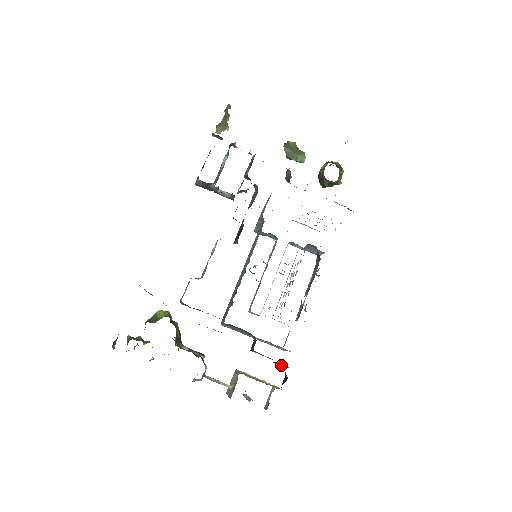
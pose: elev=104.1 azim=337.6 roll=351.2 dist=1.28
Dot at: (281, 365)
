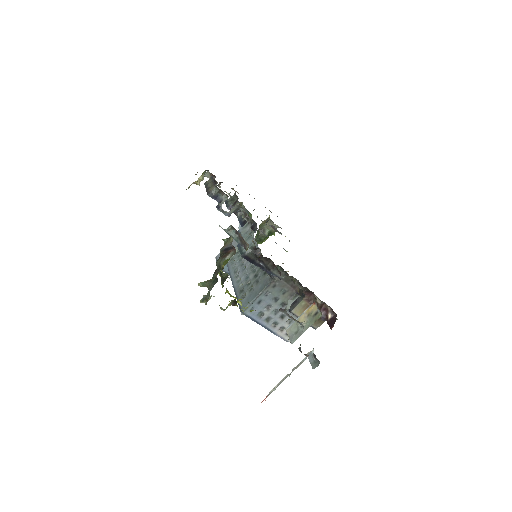
Dot at: (325, 310)
